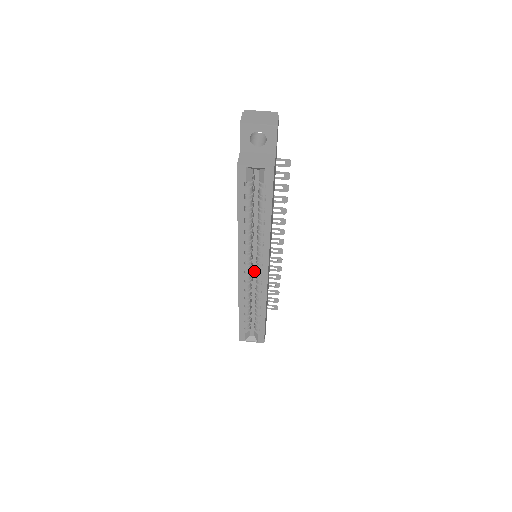
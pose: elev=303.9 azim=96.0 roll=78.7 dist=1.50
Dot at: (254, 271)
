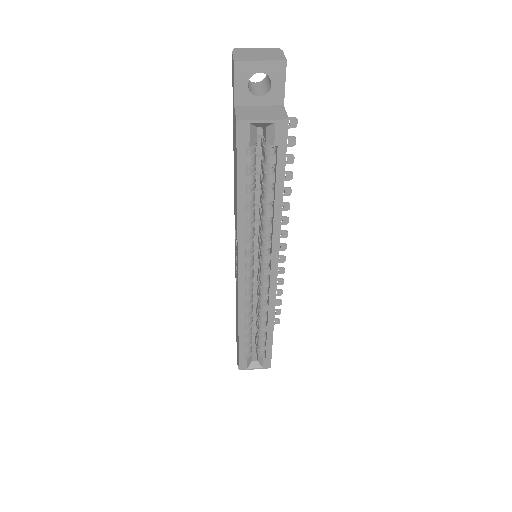
Dot at: occluded
